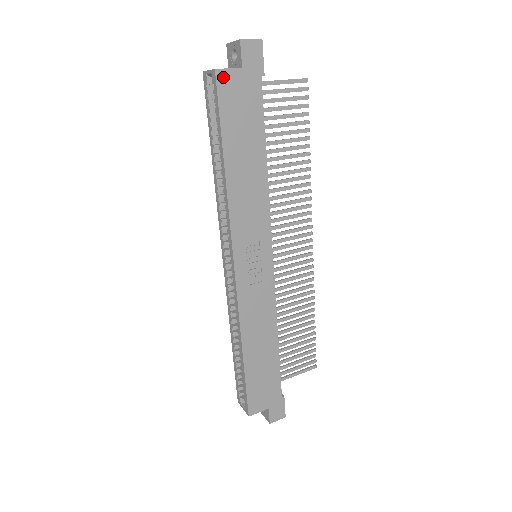
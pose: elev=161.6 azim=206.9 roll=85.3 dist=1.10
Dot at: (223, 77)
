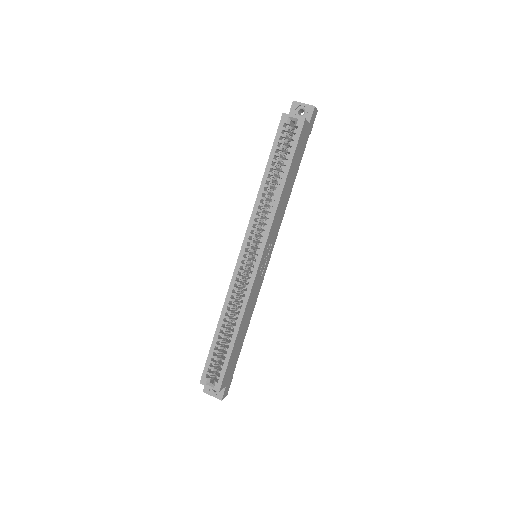
Dot at: (305, 125)
